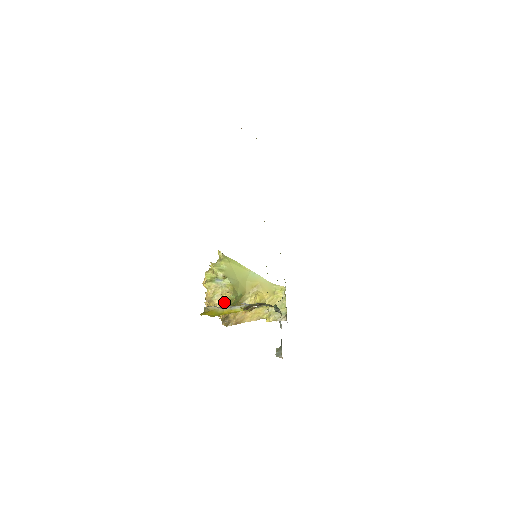
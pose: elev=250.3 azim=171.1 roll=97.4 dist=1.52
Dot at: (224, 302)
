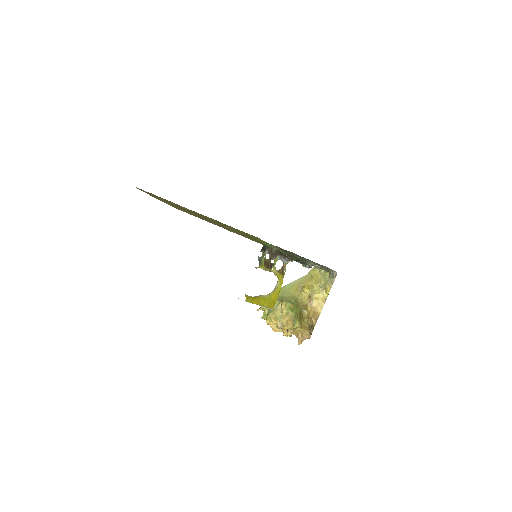
Dot at: (288, 314)
